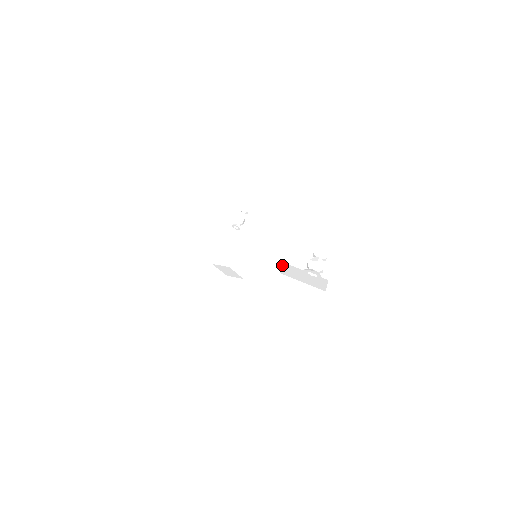
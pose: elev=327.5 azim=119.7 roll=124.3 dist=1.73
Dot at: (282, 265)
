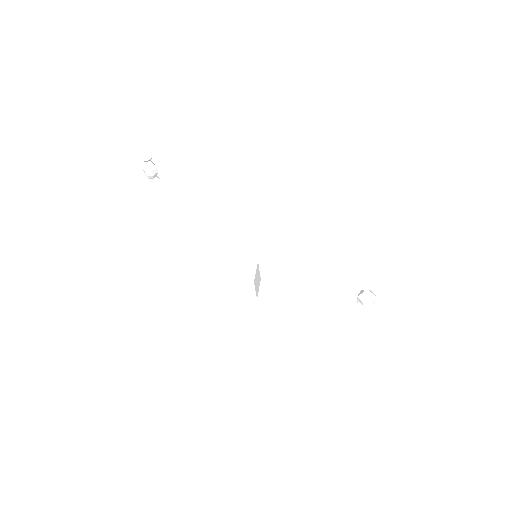
Dot at: occluded
